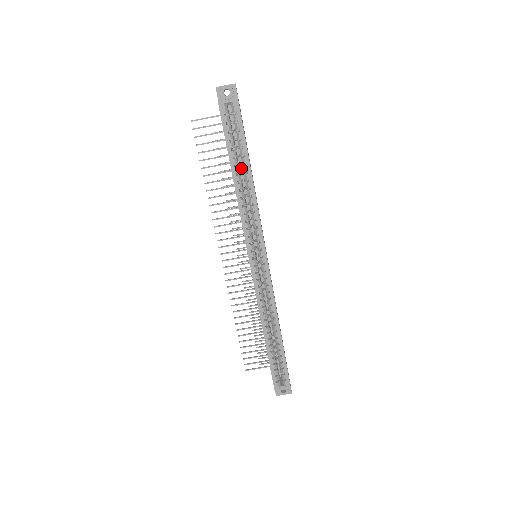
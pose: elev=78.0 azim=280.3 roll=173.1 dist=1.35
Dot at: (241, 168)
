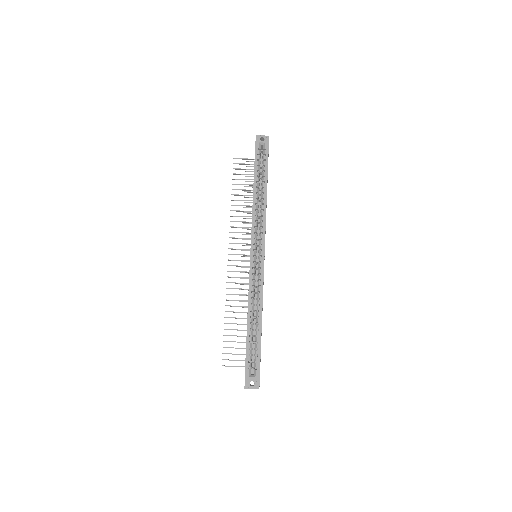
Dot at: (260, 191)
